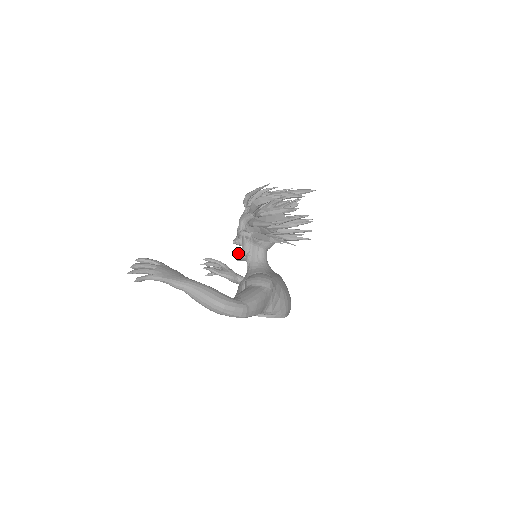
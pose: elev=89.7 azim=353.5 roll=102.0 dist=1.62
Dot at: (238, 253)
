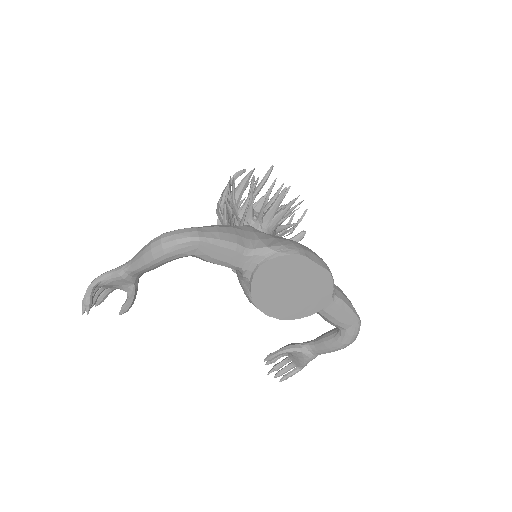
Dot at: occluded
